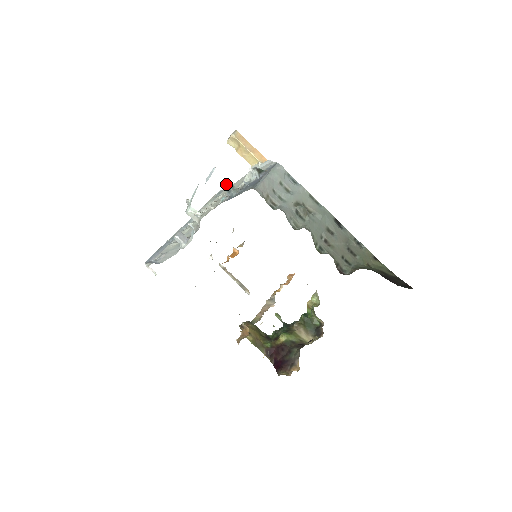
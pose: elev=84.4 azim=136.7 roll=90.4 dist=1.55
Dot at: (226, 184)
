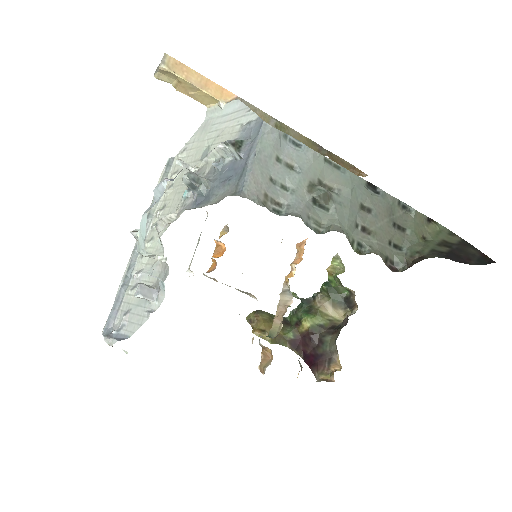
Dot at: (185, 178)
